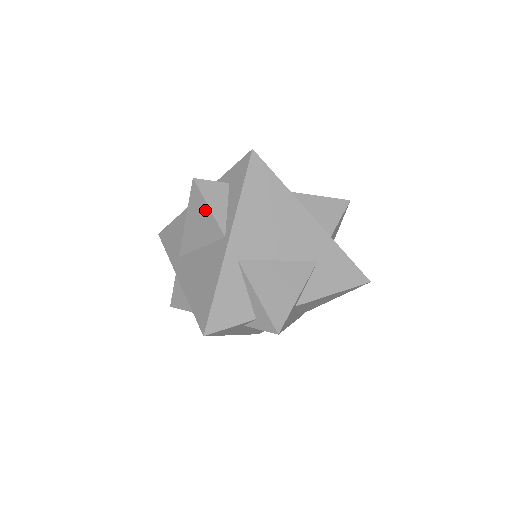
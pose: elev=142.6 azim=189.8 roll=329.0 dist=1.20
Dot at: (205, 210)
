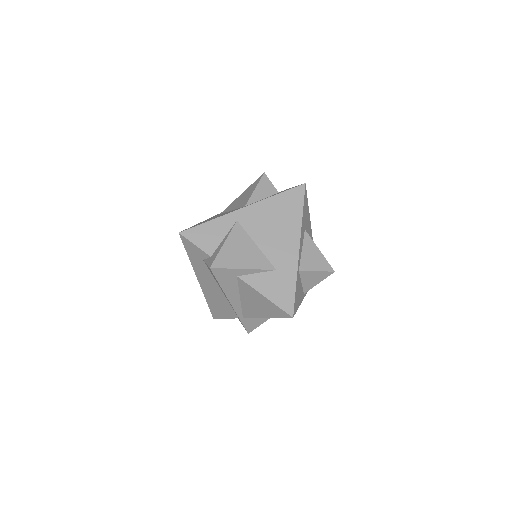
Dot at: (252, 190)
